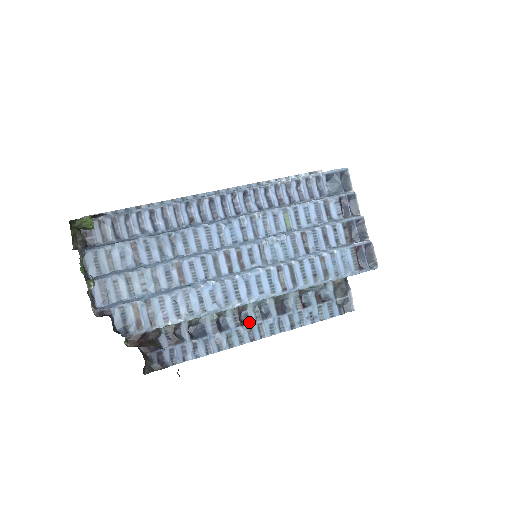
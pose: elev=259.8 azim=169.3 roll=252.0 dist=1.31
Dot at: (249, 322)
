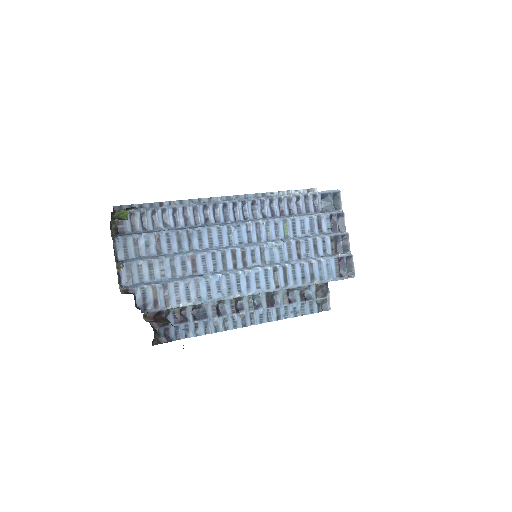
Dot at: (243, 310)
